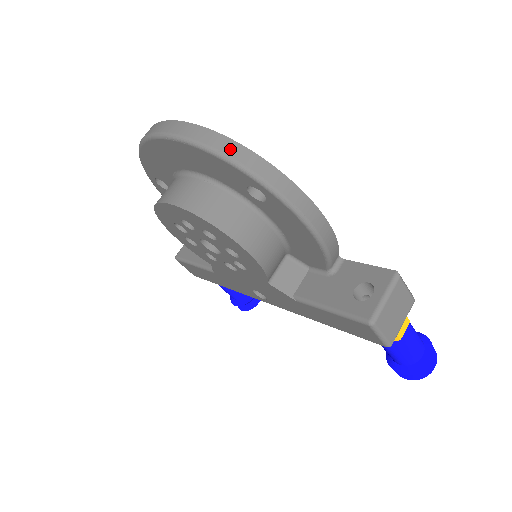
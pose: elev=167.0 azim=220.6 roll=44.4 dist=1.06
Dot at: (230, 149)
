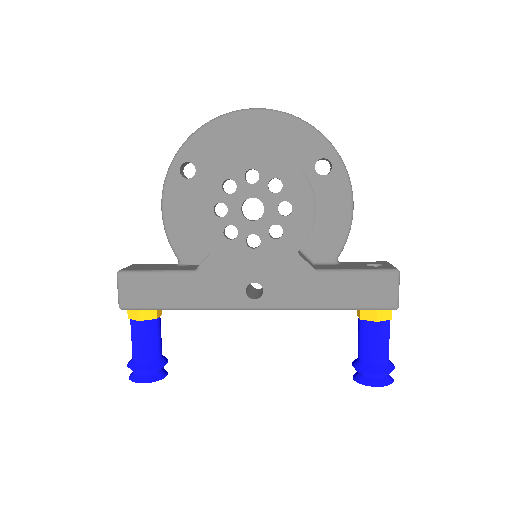
Dot at: (318, 131)
